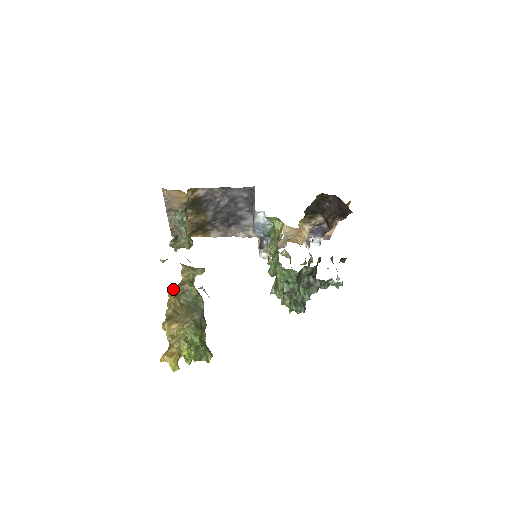
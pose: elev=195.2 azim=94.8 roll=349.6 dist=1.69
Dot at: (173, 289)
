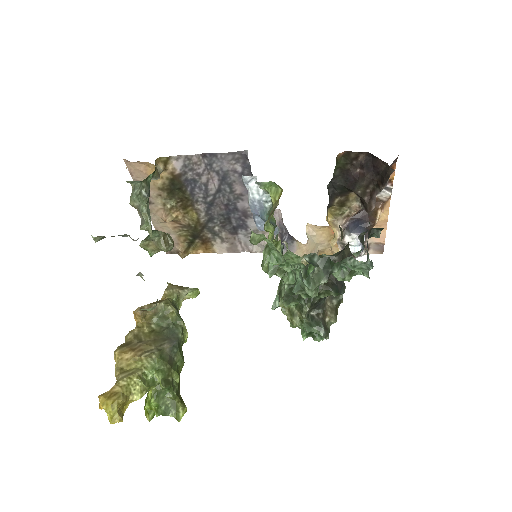
Dot at: (141, 307)
